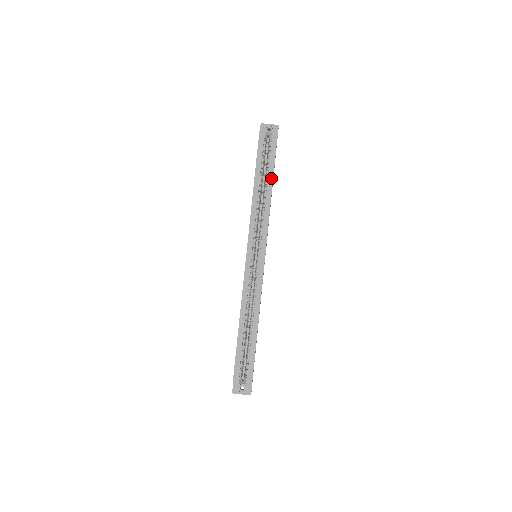
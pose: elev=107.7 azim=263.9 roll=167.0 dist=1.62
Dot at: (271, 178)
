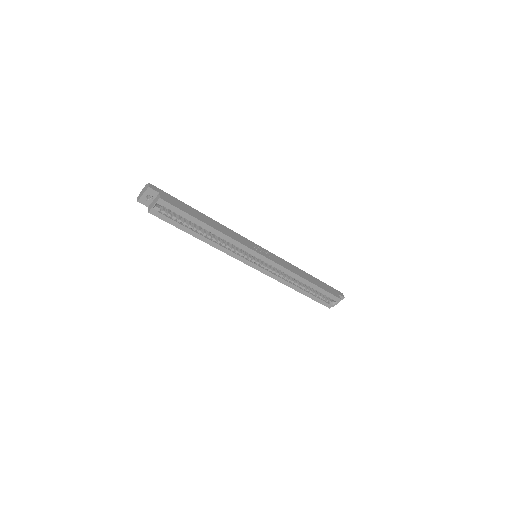
Dot at: (201, 223)
